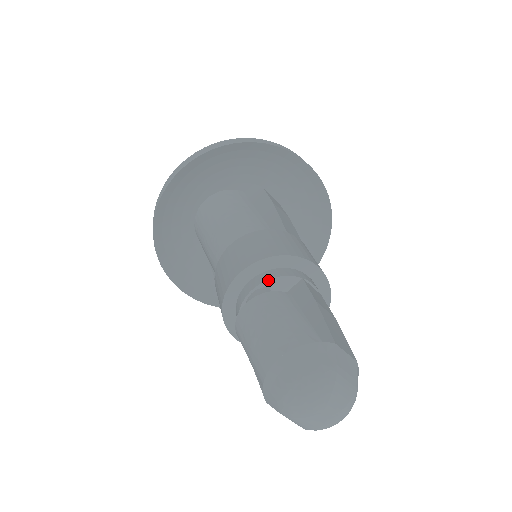
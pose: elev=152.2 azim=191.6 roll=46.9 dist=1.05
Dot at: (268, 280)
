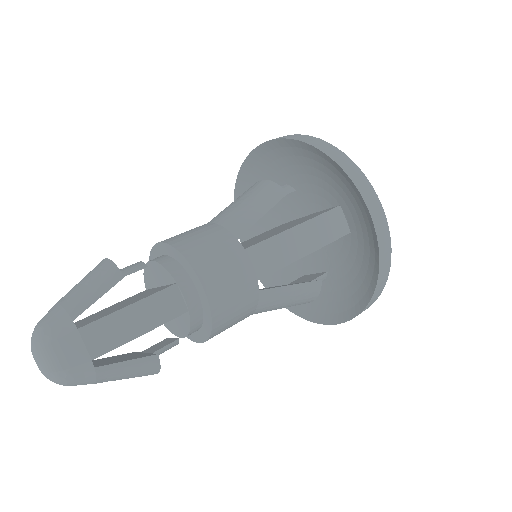
Dot at: (157, 262)
